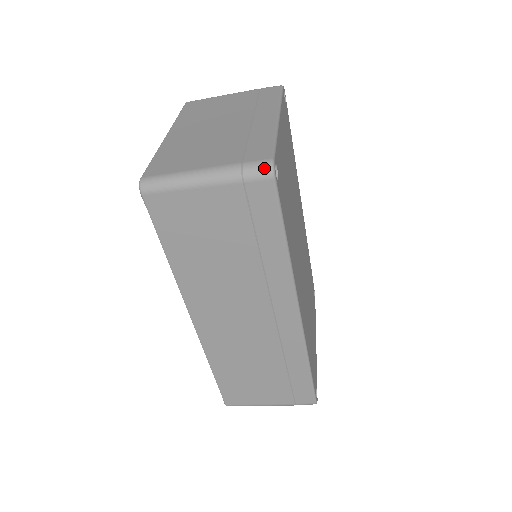
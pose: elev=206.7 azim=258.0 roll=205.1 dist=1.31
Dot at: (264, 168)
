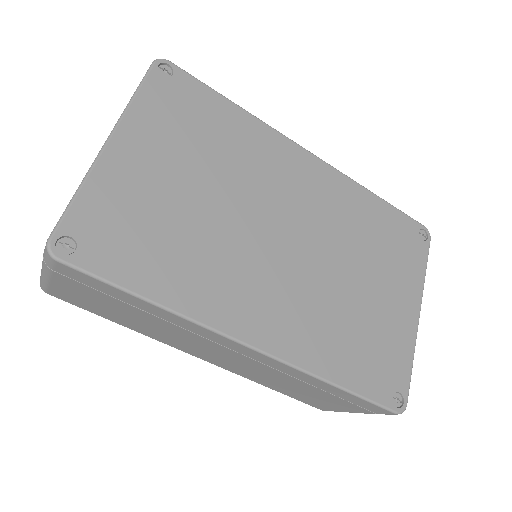
Dot at: (46, 253)
